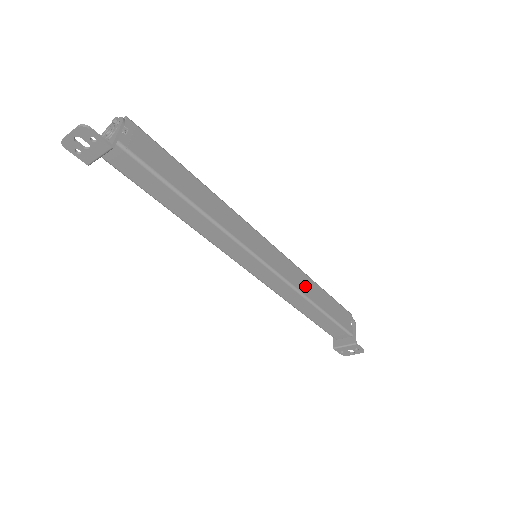
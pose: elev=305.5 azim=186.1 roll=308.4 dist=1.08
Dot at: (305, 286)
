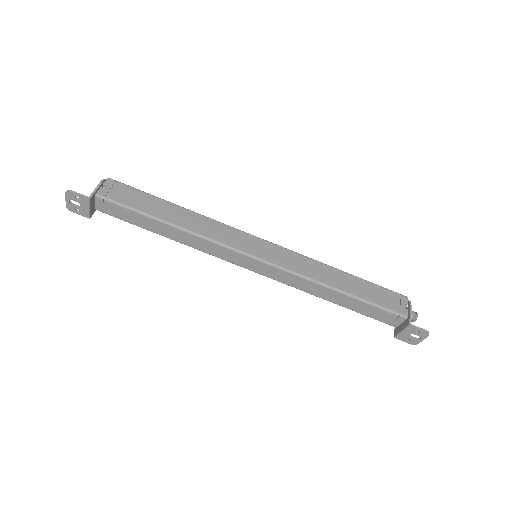
Dot at: (320, 273)
